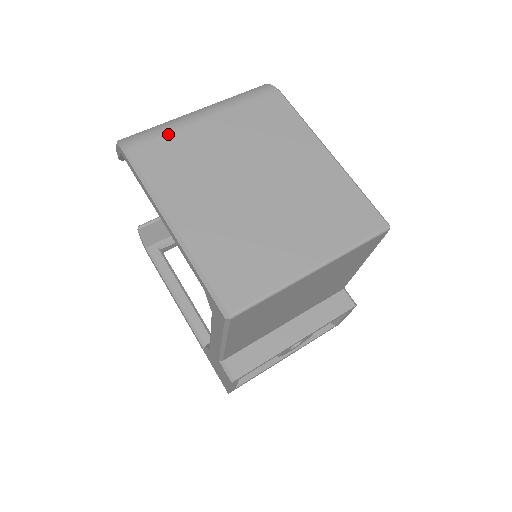
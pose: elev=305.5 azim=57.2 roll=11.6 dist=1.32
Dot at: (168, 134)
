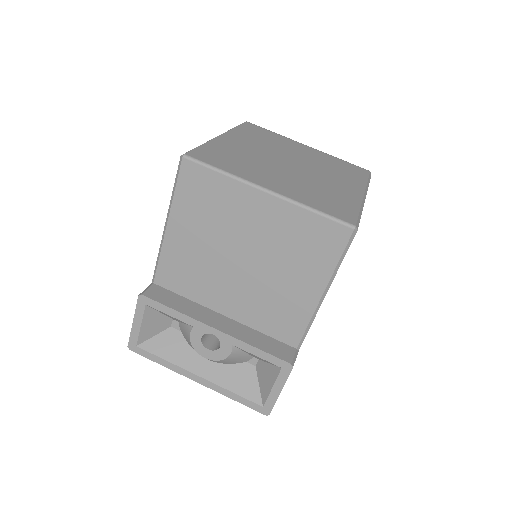
Dot at: (276, 134)
